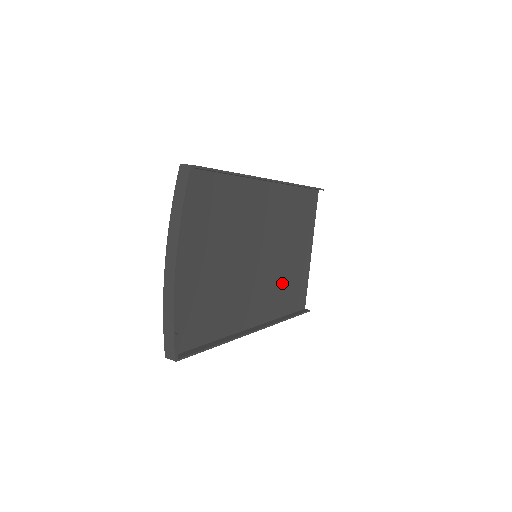
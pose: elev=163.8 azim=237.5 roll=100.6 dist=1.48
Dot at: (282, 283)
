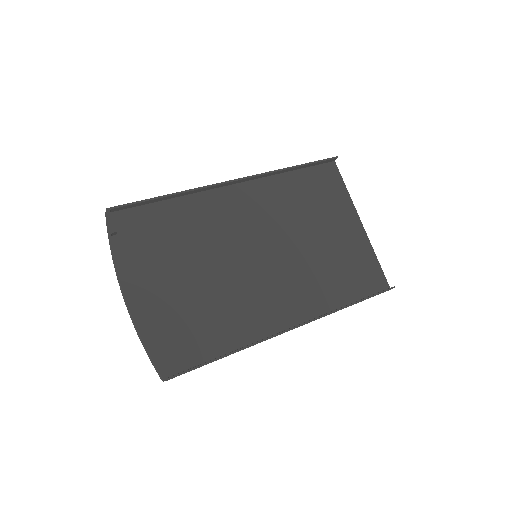
Dot at: (322, 271)
